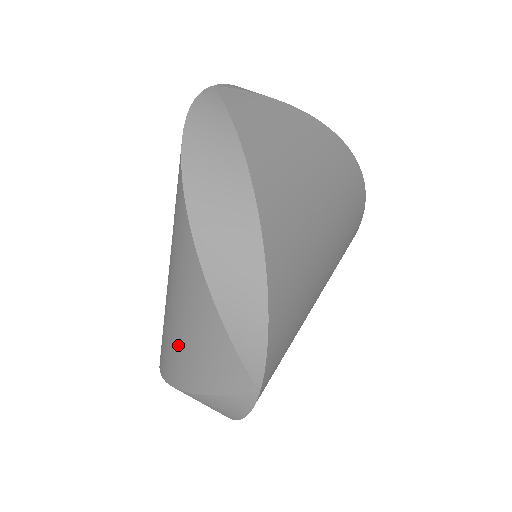
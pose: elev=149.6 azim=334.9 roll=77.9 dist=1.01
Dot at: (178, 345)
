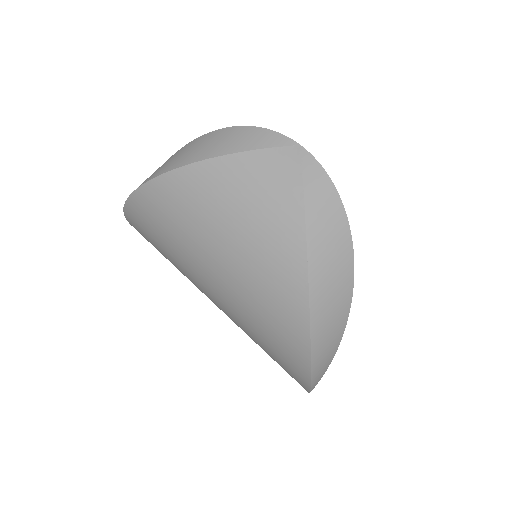
Dot at: (261, 238)
